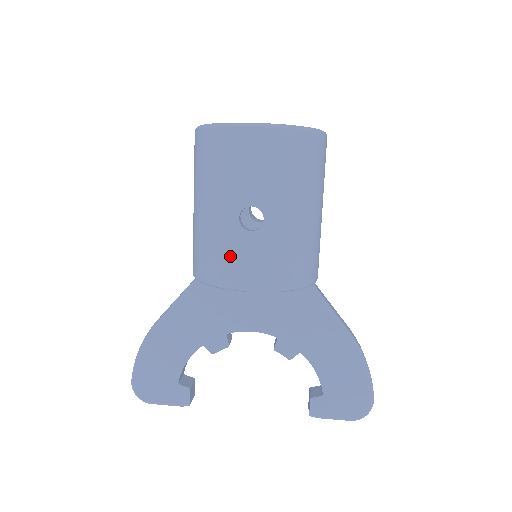
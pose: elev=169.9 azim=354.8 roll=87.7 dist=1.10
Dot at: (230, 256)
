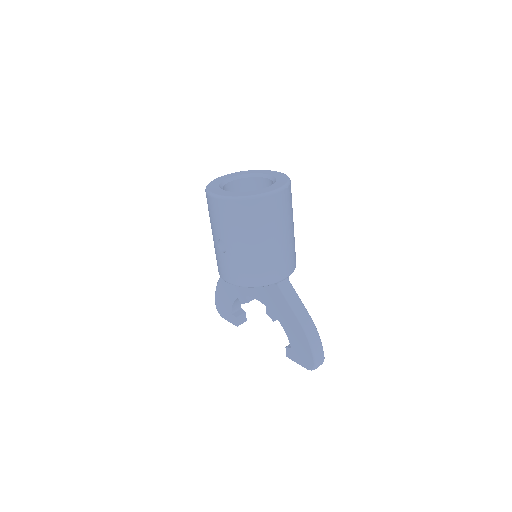
Dot at: (219, 262)
